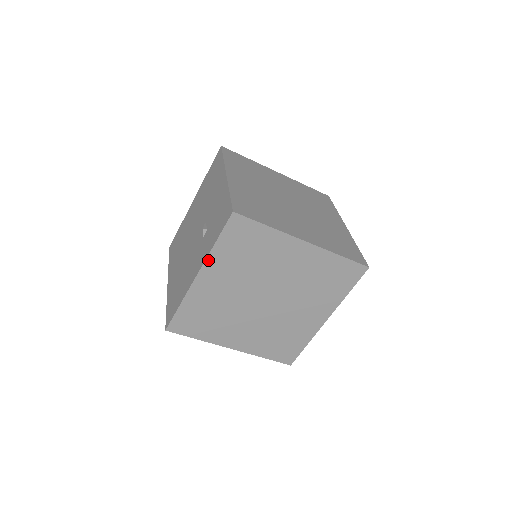
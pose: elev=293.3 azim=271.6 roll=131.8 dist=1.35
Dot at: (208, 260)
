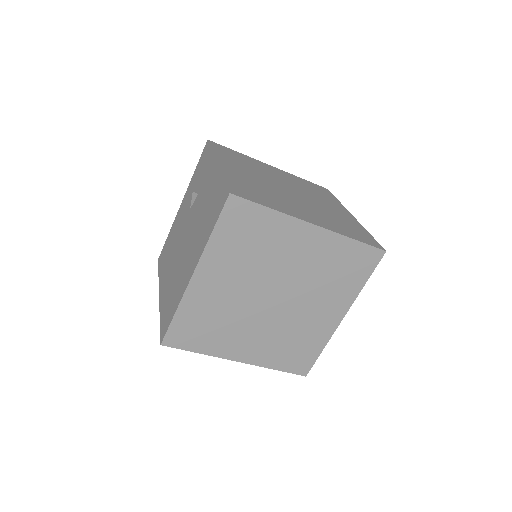
Dot at: (216, 156)
